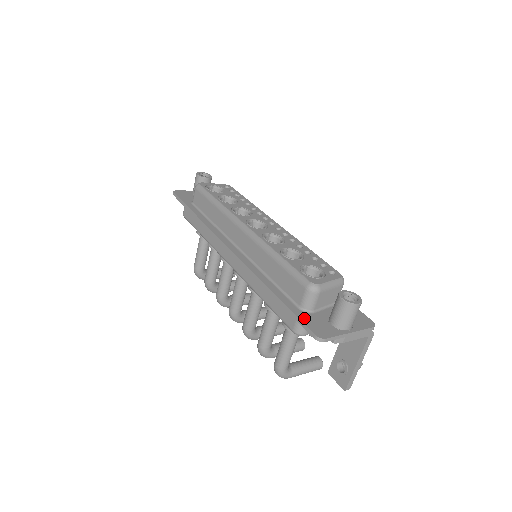
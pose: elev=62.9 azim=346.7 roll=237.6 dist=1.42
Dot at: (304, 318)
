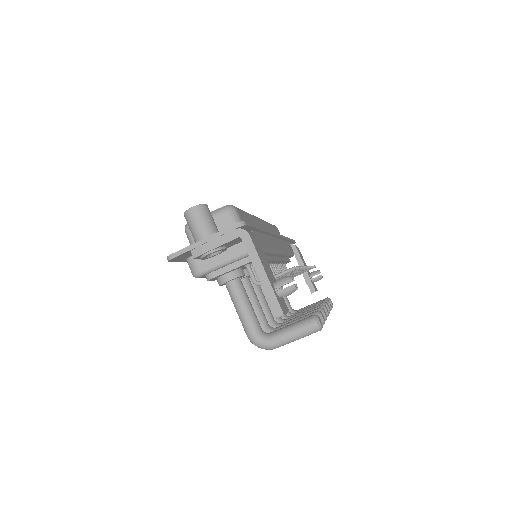
Dot at: occluded
